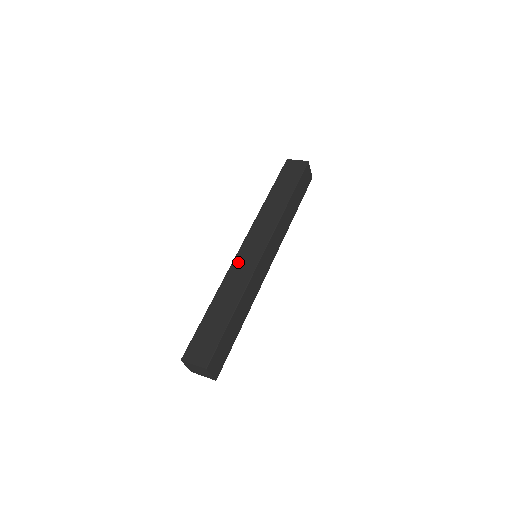
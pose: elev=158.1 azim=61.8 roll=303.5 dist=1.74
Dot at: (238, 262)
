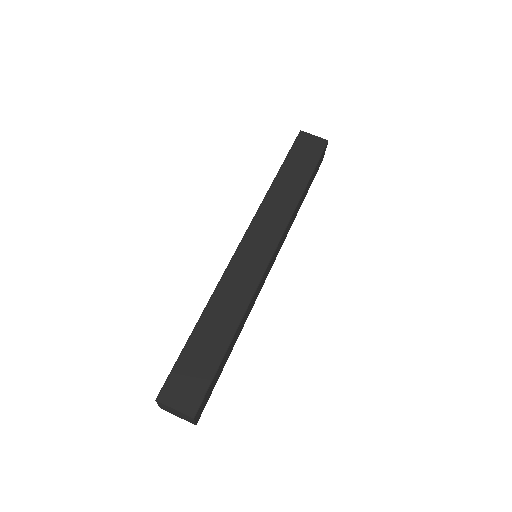
Dot at: (238, 264)
